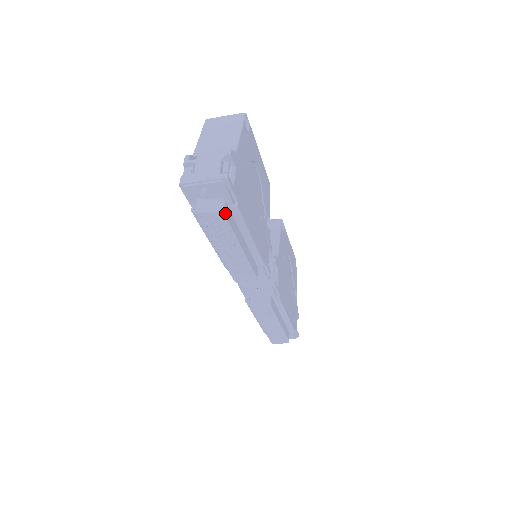
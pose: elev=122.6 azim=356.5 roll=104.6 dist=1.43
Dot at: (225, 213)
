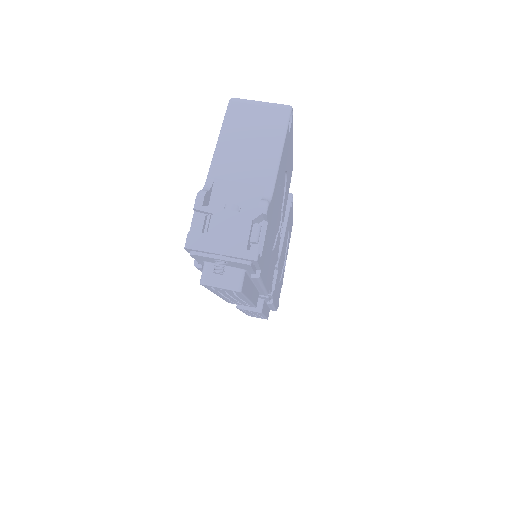
Dot at: (242, 289)
